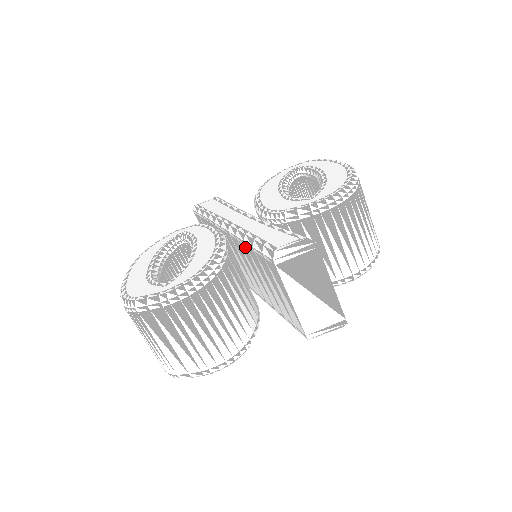
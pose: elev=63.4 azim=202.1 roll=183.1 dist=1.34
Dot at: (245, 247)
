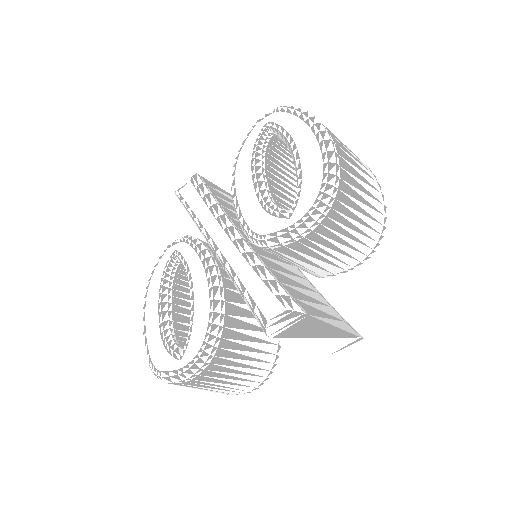
Dot at: occluded
